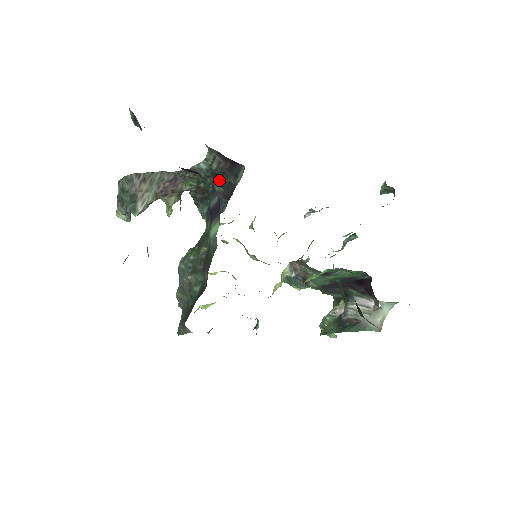
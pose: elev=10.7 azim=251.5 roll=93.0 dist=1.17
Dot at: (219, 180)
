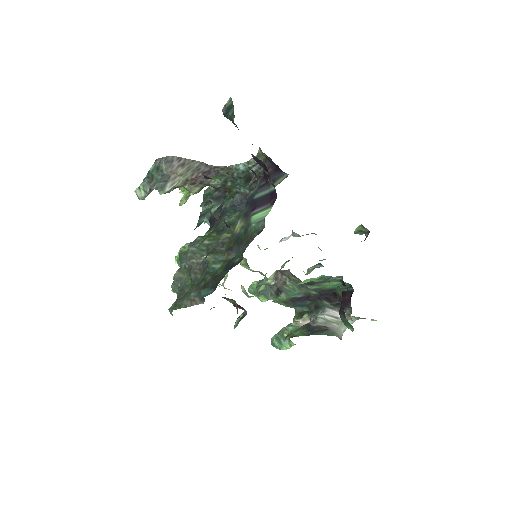
Dot at: occluded
